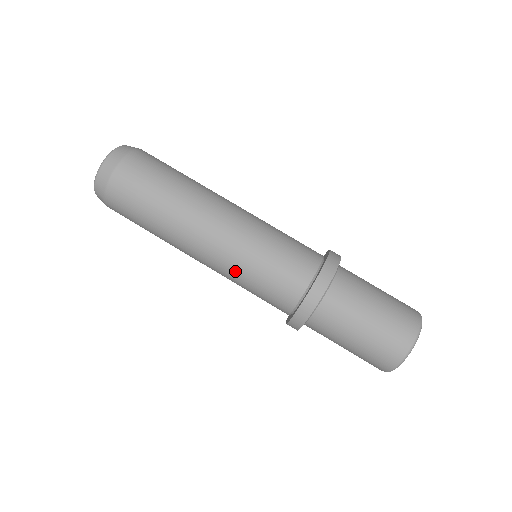
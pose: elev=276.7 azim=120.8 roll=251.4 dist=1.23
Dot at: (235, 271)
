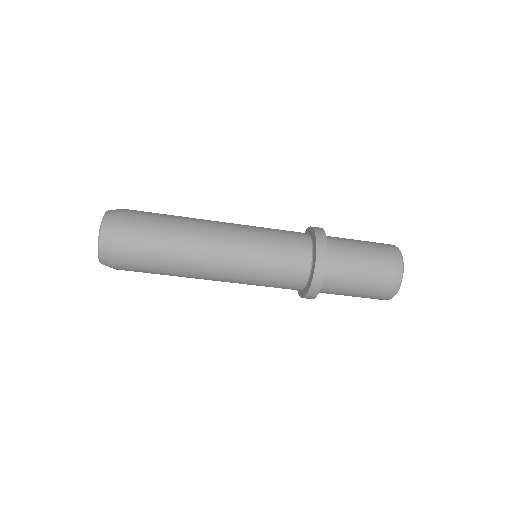
Dot at: (247, 283)
